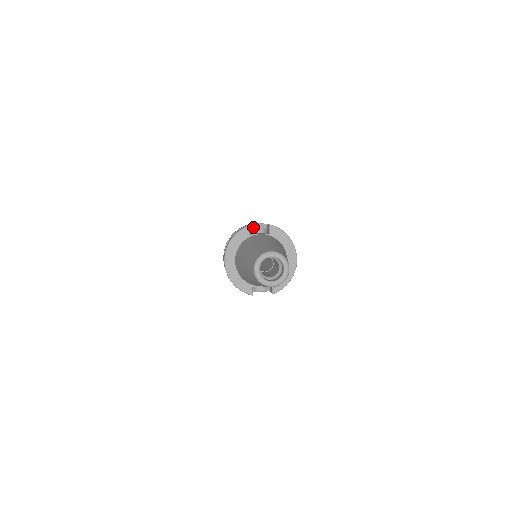
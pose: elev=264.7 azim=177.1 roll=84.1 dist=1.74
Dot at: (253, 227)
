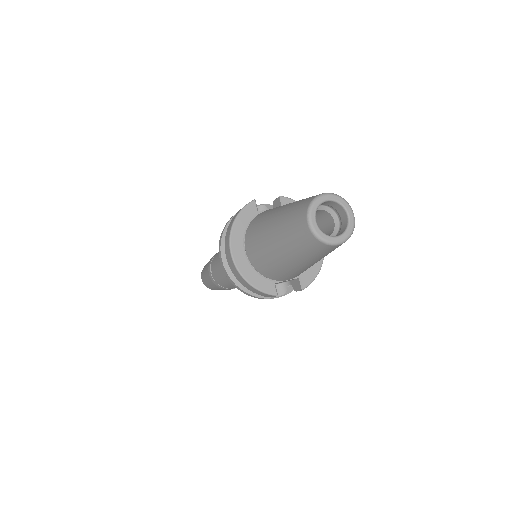
Dot at: occluded
